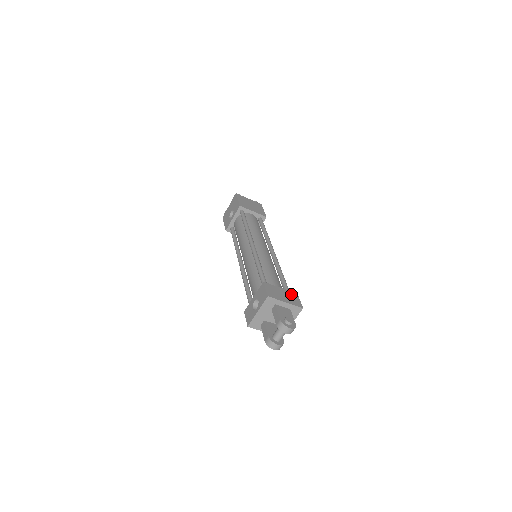
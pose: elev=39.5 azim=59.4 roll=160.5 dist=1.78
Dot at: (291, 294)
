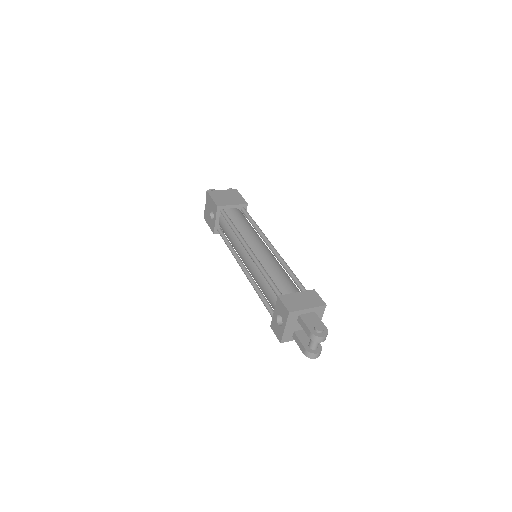
Dot at: (309, 294)
